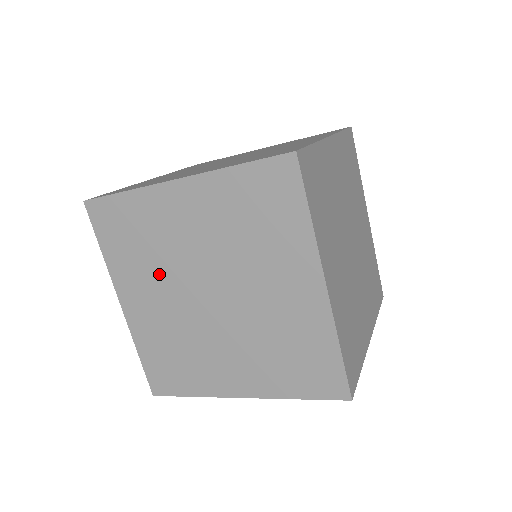
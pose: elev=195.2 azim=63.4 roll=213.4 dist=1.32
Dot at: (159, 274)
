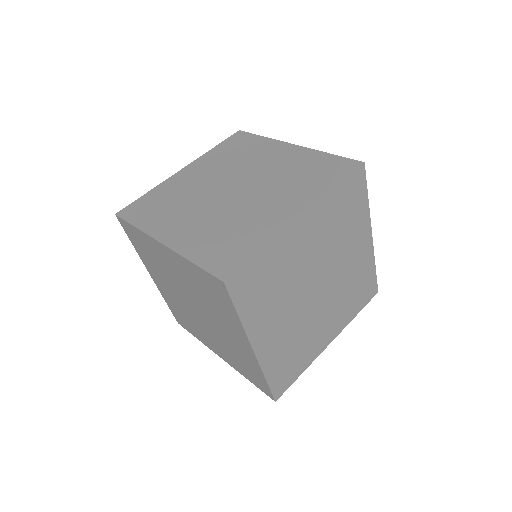
Dot at: (165, 278)
